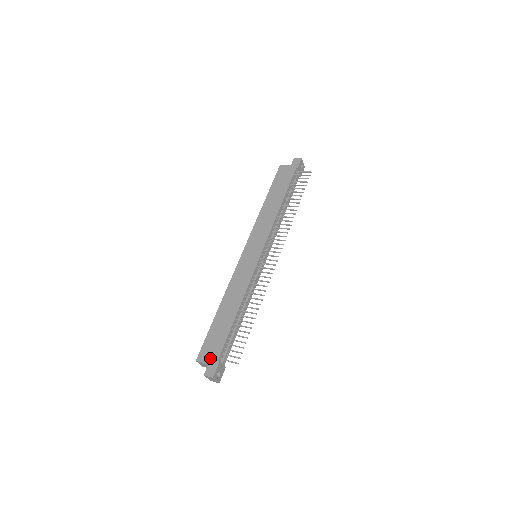
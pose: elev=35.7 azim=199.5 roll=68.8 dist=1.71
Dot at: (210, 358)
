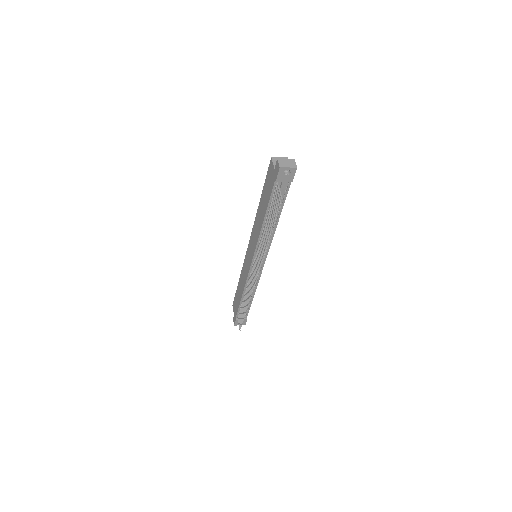
Dot at: (234, 312)
